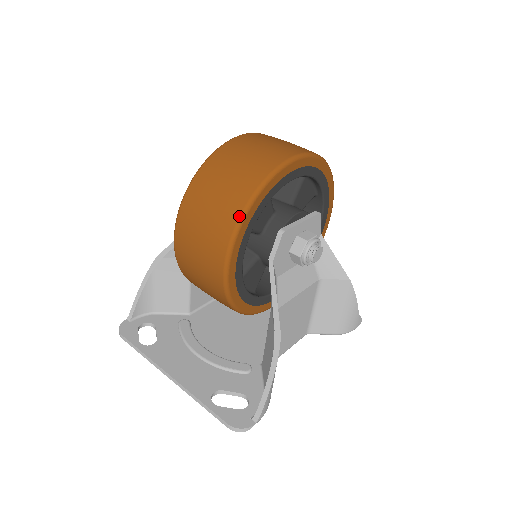
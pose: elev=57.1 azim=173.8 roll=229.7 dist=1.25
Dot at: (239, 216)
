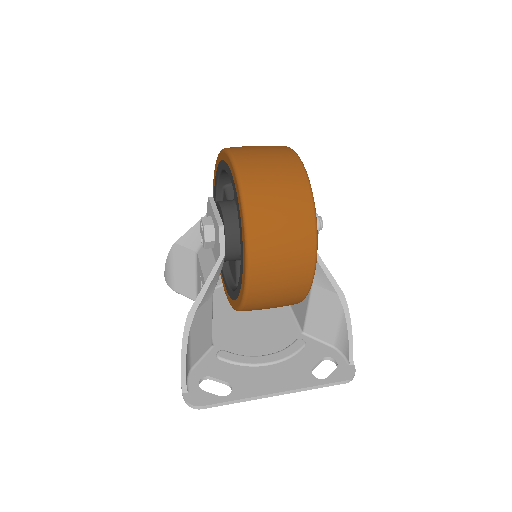
Dot at: (315, 224)
